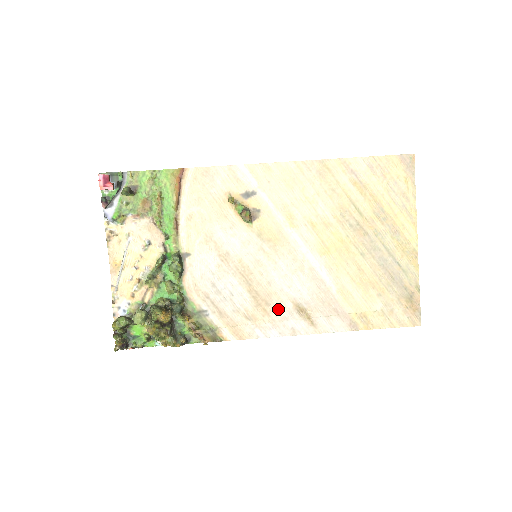
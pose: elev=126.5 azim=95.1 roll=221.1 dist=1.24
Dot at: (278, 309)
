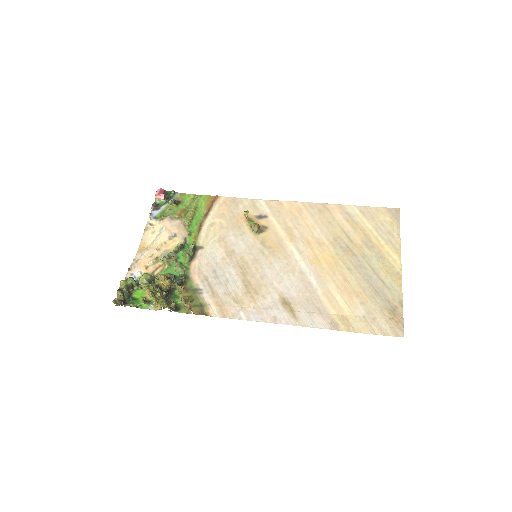
Dot at: (265, 298)
